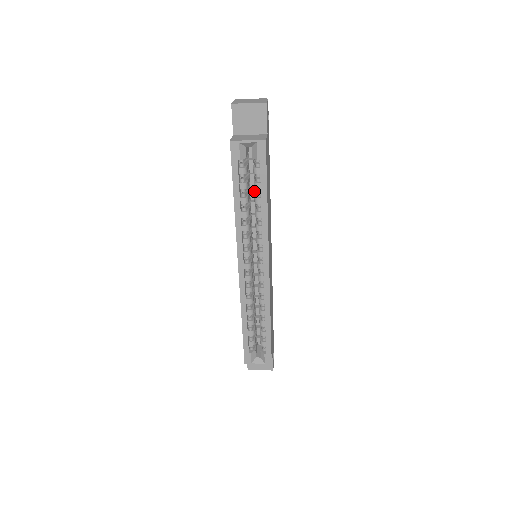
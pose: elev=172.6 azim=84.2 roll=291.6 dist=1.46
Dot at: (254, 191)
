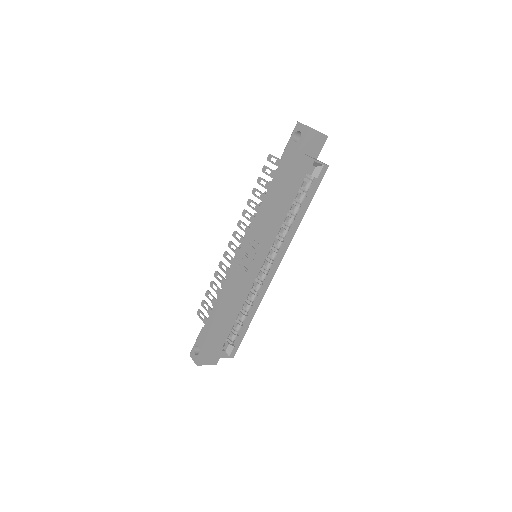
Dot at: occluded
